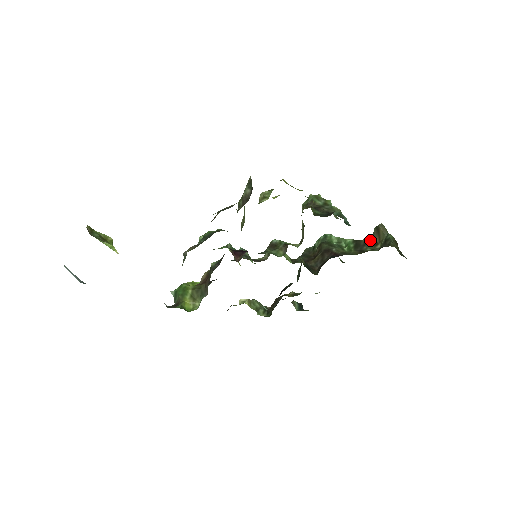
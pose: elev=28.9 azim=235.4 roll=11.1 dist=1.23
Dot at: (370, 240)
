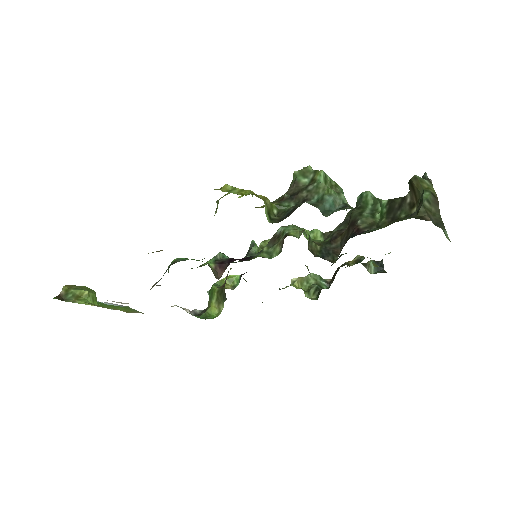
Dot at: (405, 200)
